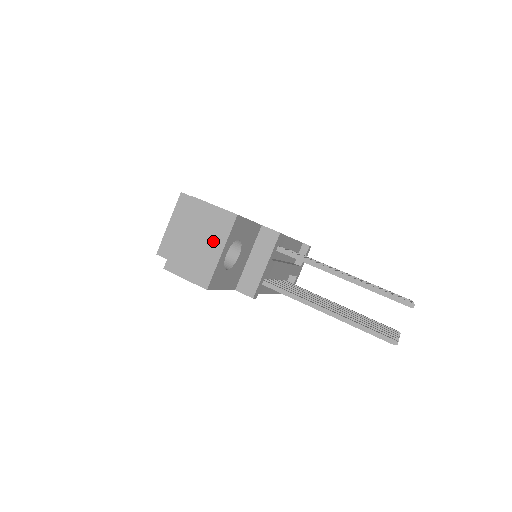
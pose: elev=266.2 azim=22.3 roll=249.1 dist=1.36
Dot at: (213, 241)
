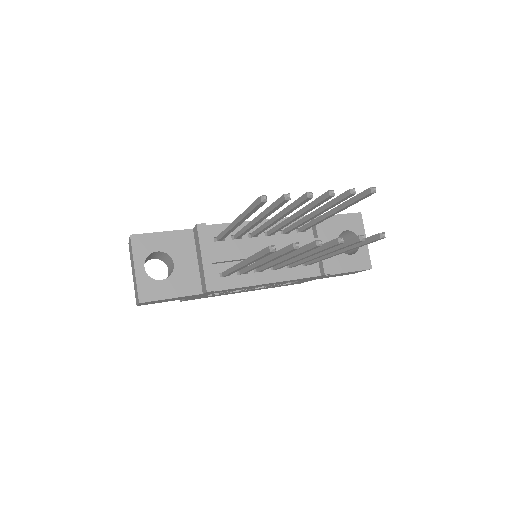
Dot at: (133, 265)
